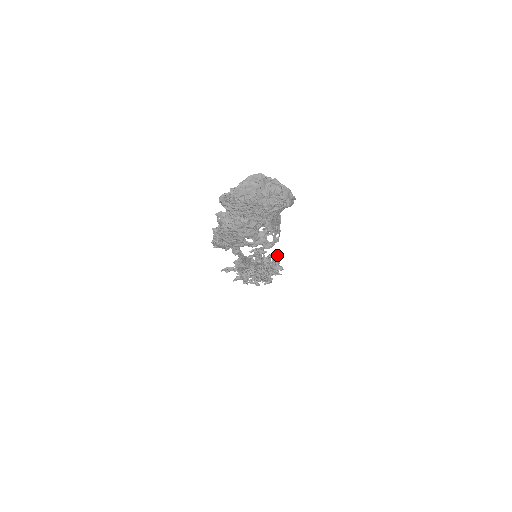
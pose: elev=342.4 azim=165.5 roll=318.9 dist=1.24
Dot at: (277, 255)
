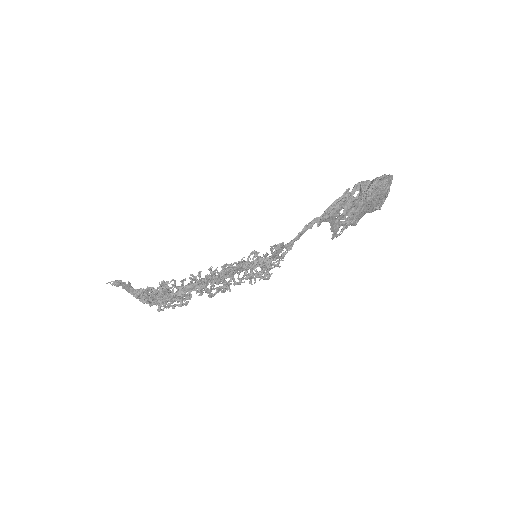
Dot at: occluded
